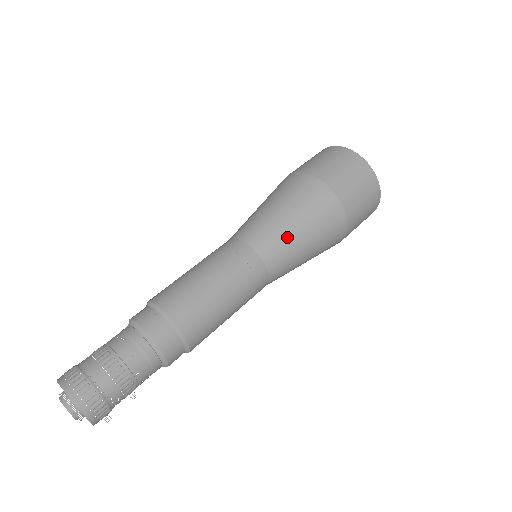
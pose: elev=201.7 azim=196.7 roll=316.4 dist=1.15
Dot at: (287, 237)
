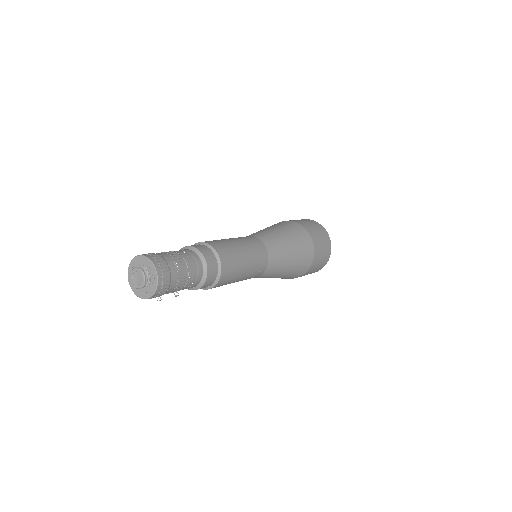
Dot at: (284, 250)
